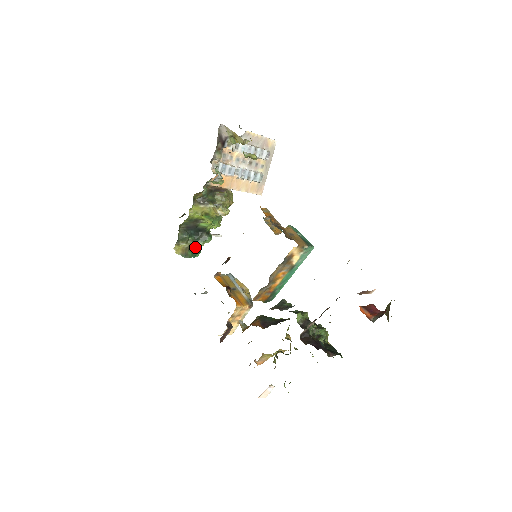
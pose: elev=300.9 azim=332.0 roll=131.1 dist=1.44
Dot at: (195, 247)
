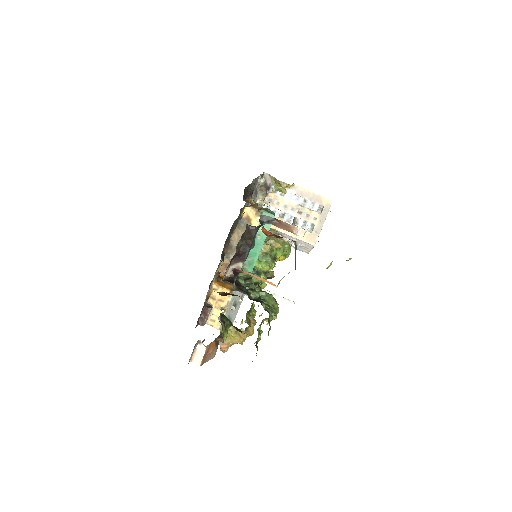
Dot at: occluded
